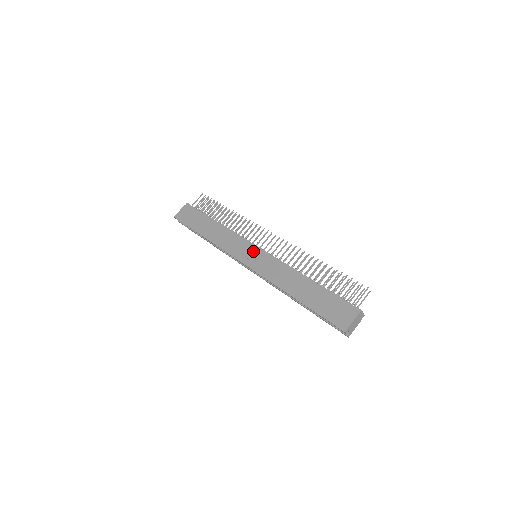
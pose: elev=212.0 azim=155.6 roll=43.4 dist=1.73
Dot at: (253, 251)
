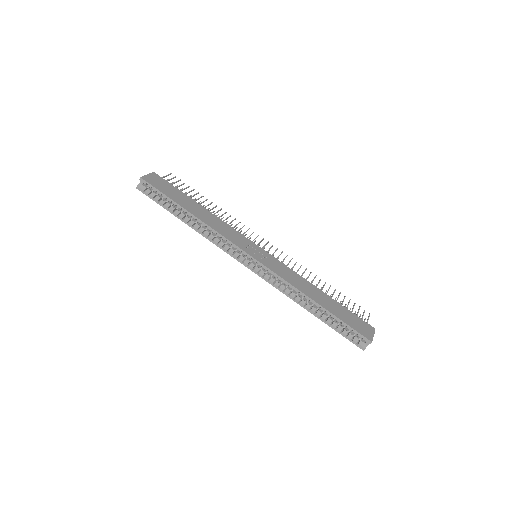
Dot at: (258, 249)
